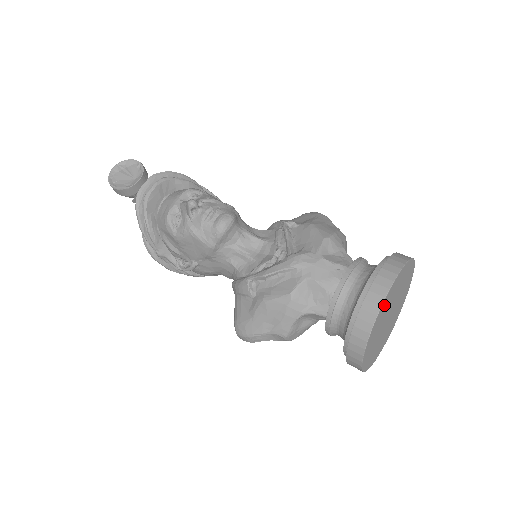
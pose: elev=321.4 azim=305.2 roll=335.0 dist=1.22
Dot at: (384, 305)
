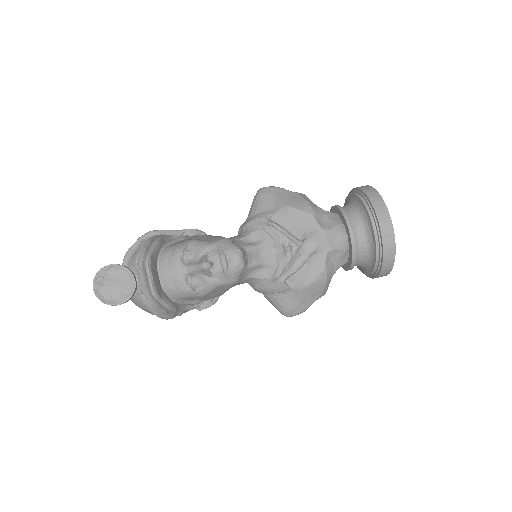
Dot at: occluded
